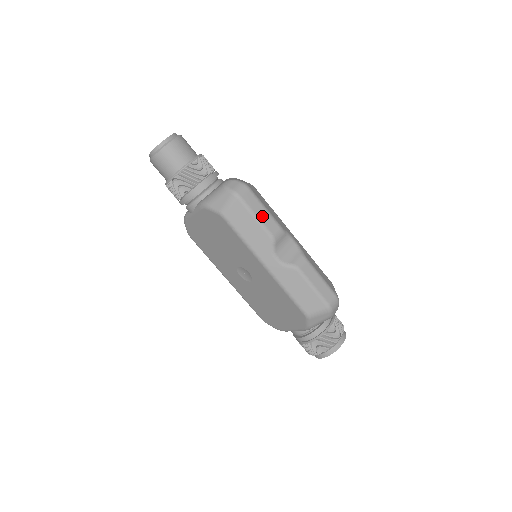
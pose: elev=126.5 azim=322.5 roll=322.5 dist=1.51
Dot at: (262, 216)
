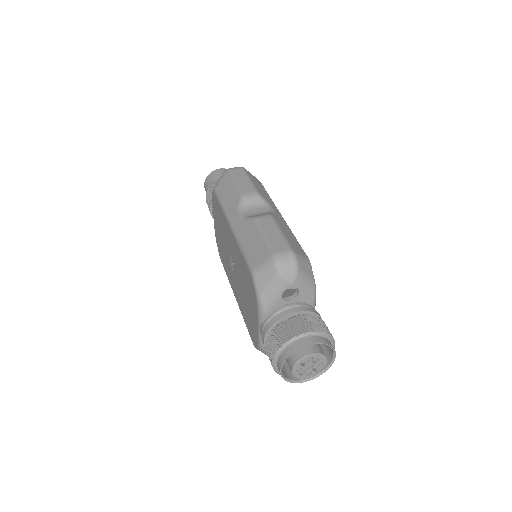
Dot at: (242, 182)
